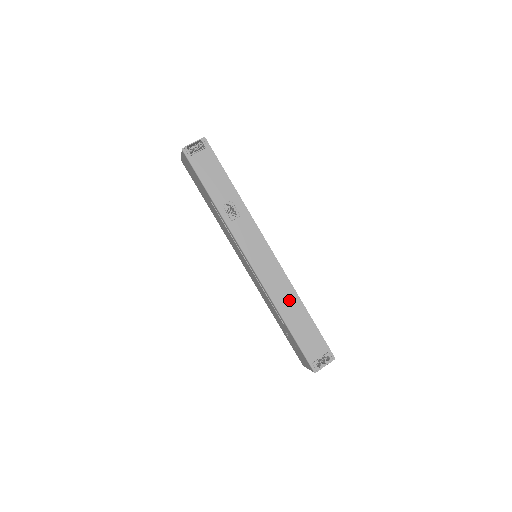
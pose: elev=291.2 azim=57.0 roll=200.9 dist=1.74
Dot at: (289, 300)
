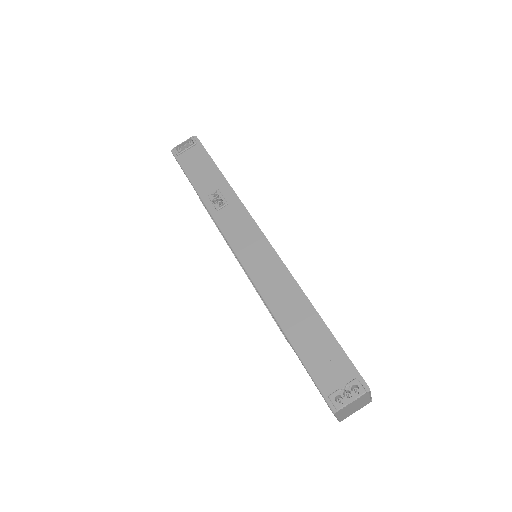
Dot at: (290, 300)
